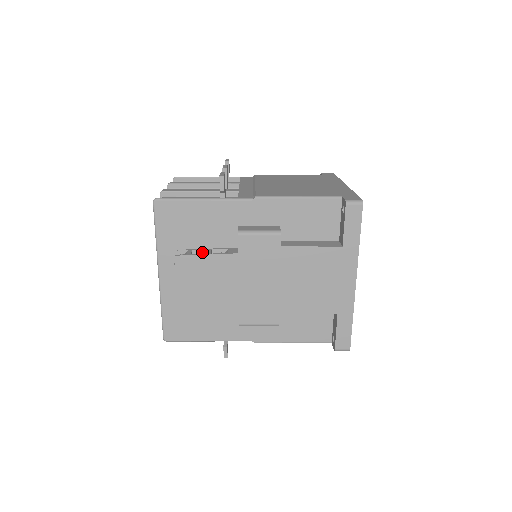
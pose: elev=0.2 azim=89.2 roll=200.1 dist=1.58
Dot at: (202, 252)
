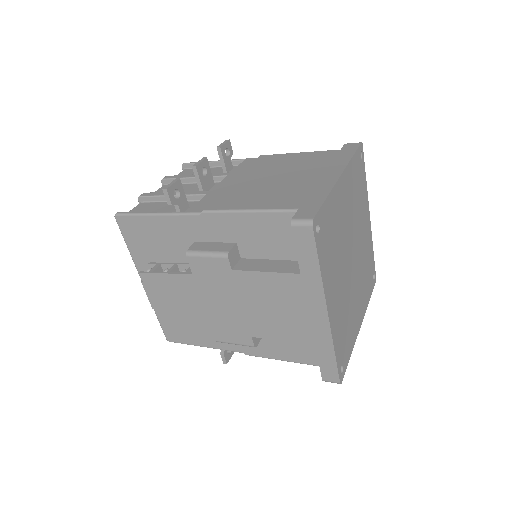
Dot at: (167, 268)
